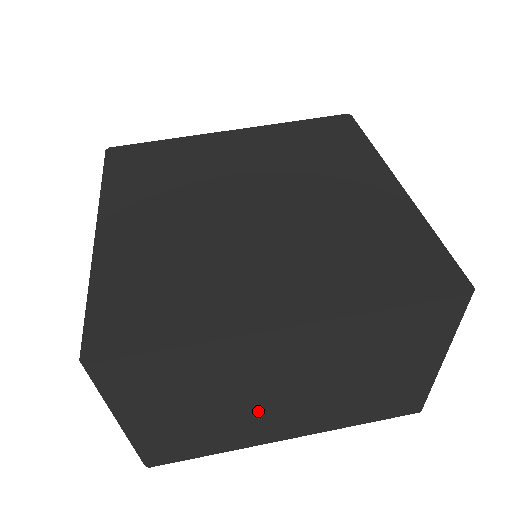
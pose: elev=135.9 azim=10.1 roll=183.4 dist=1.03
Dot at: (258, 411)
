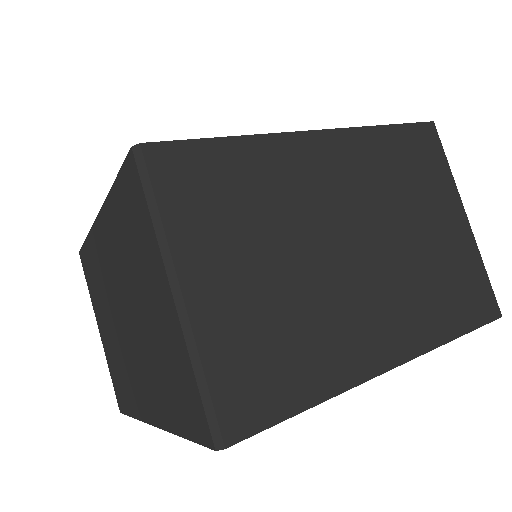
Dot at: (336, 282)
